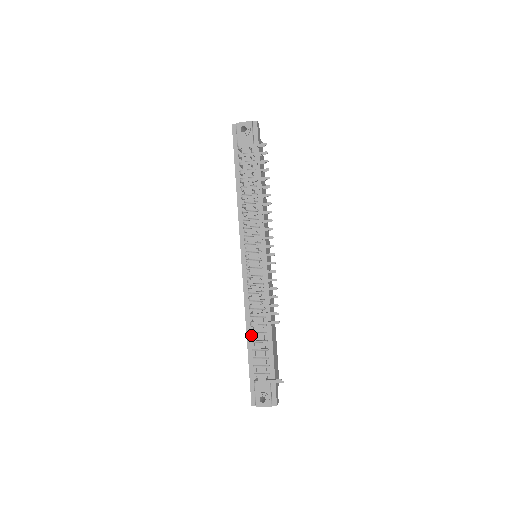
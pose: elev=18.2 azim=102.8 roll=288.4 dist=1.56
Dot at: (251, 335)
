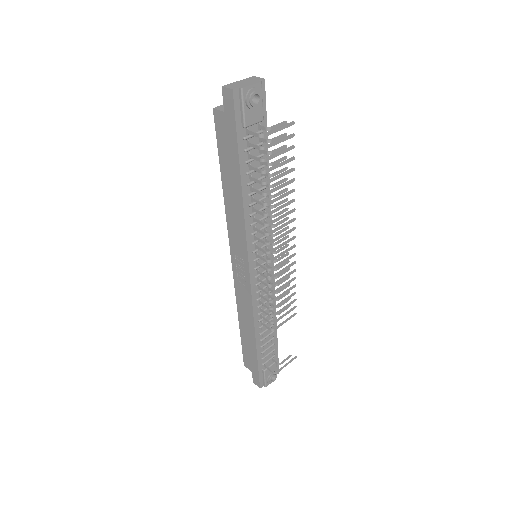
Dot at: (259, 335)
